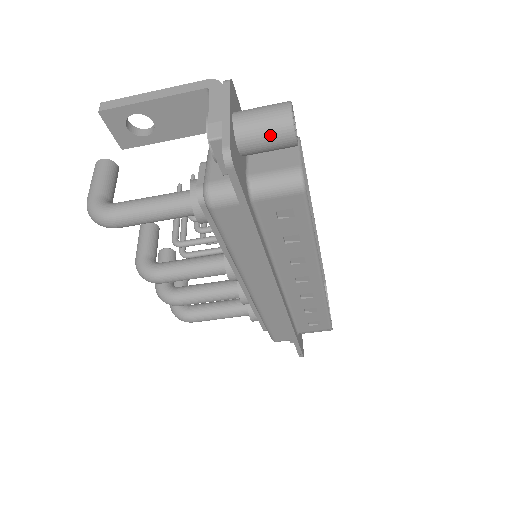
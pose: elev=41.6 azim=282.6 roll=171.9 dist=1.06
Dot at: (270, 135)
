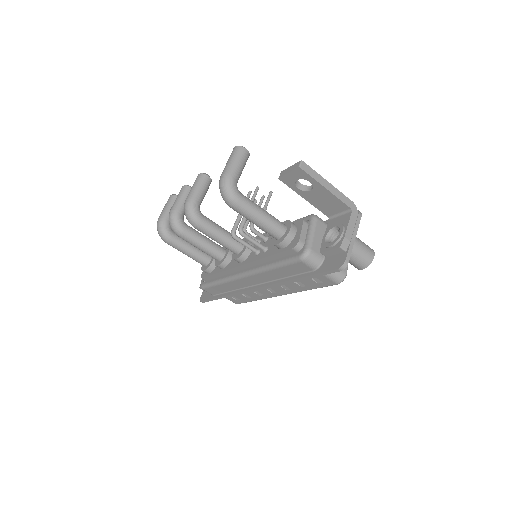
Dot at: (357, 261)
